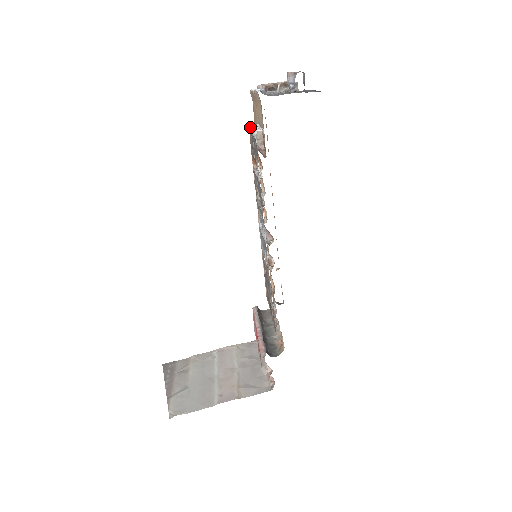
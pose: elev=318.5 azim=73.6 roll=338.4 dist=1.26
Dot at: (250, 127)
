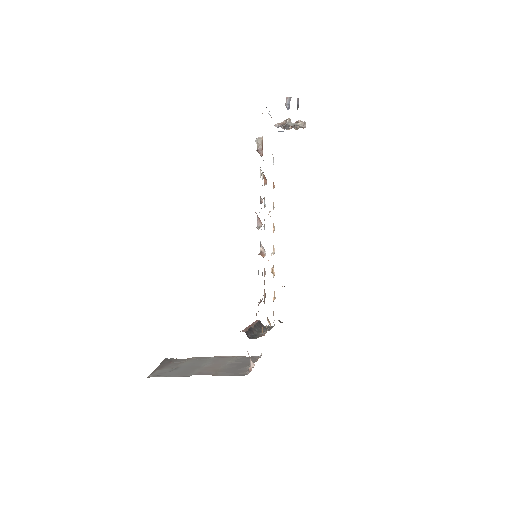
Dot at: occluded
